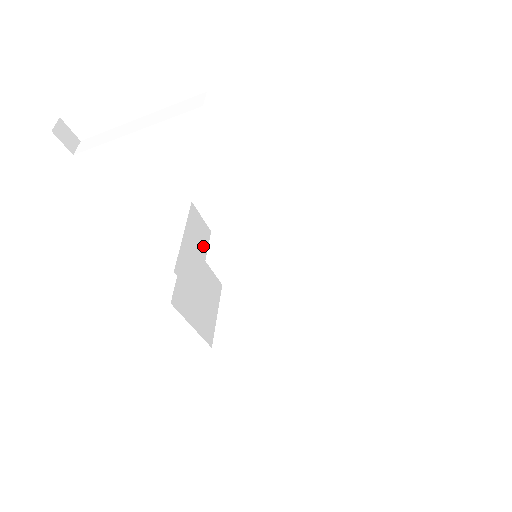
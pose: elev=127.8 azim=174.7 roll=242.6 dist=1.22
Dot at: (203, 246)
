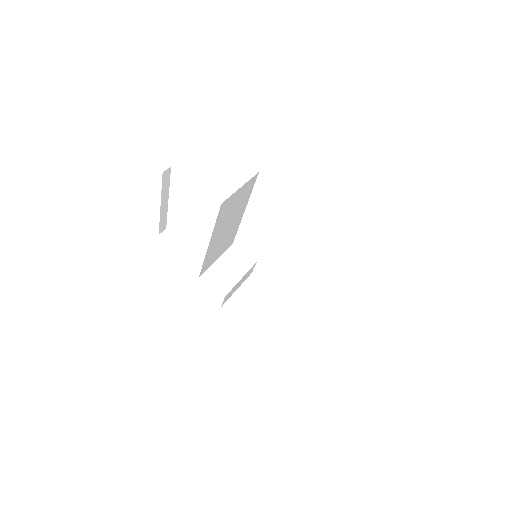
Dot at: (243, 269)
